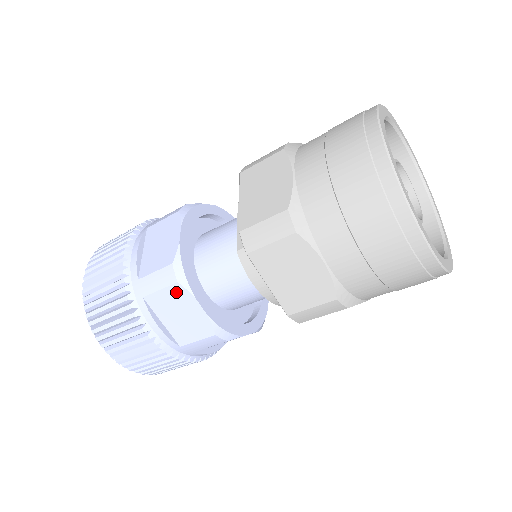
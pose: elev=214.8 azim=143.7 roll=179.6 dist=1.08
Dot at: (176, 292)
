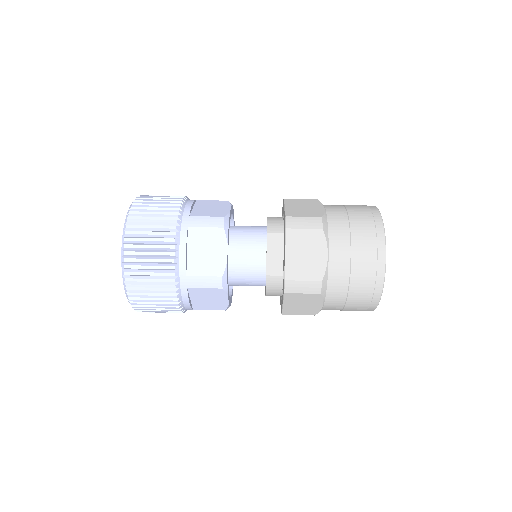
Dot at: (216, 291)
